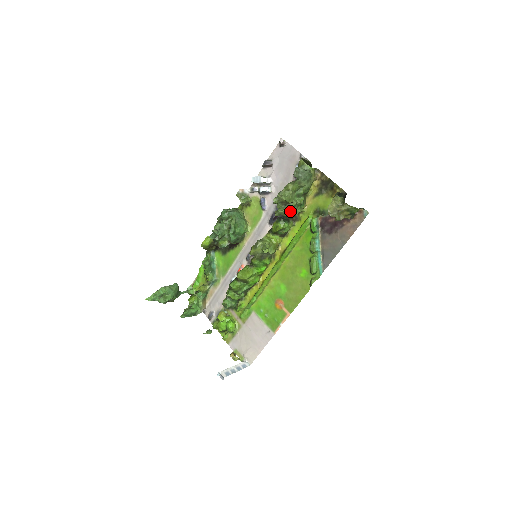
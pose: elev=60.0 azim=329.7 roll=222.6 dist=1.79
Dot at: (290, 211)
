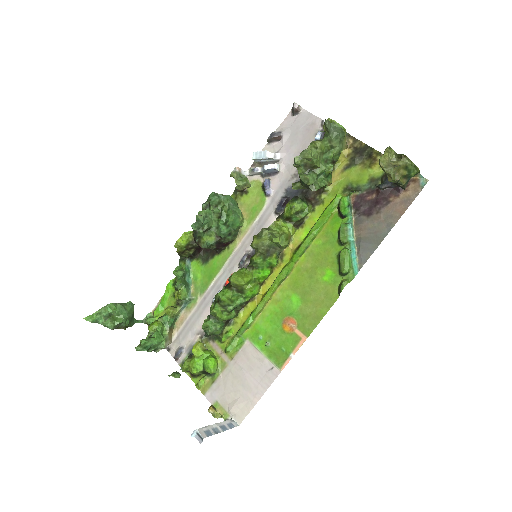
Dot at: (315, 180)
